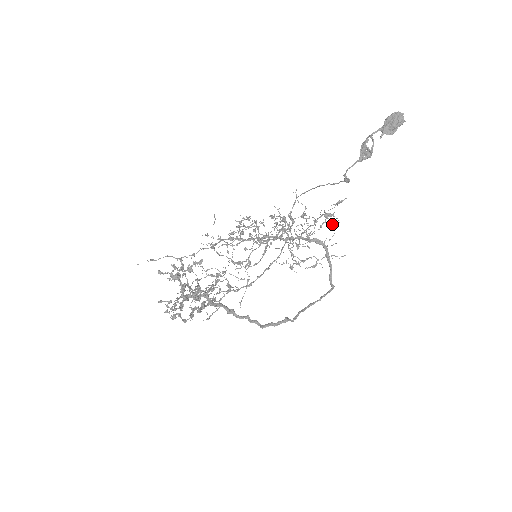
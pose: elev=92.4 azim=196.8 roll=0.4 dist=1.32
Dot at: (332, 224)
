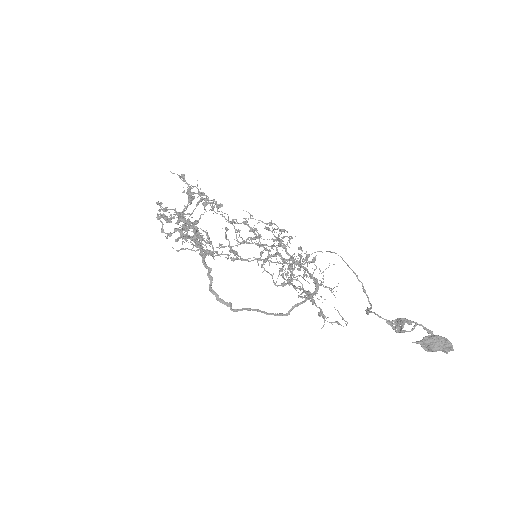
Dot at: (334, 295)
